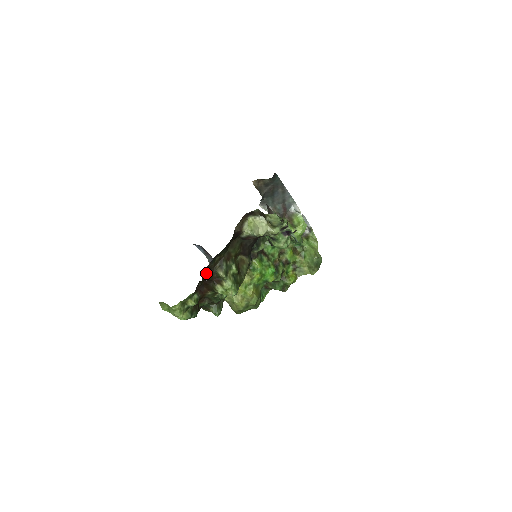
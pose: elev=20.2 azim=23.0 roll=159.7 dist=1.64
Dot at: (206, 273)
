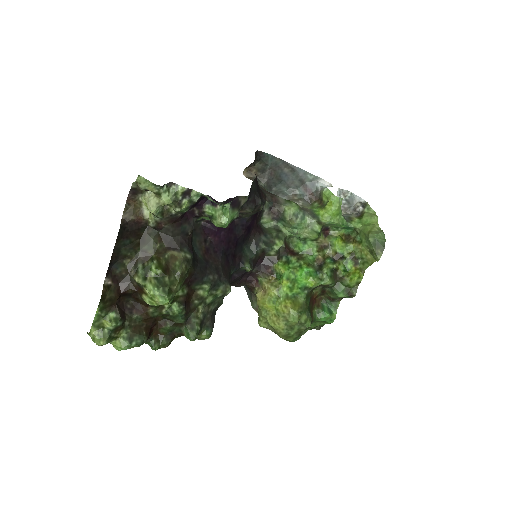
Dot at: (120, 284)
